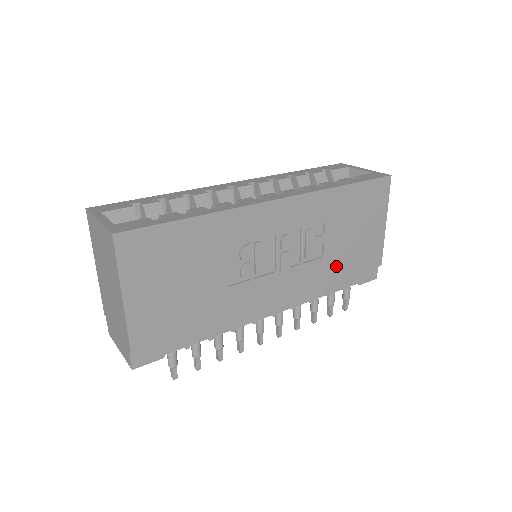
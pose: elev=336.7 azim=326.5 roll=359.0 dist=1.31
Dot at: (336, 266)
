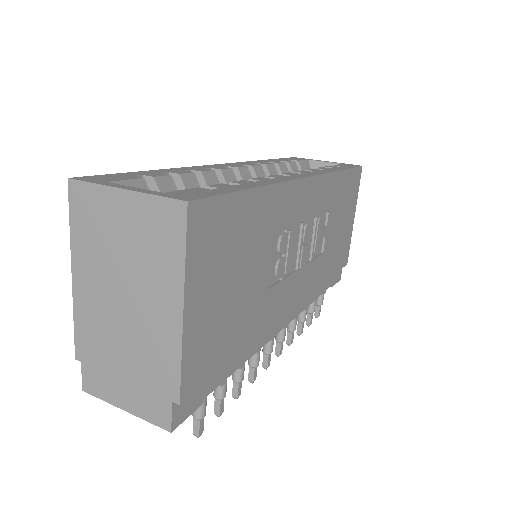
Dot at: (328, 264)
